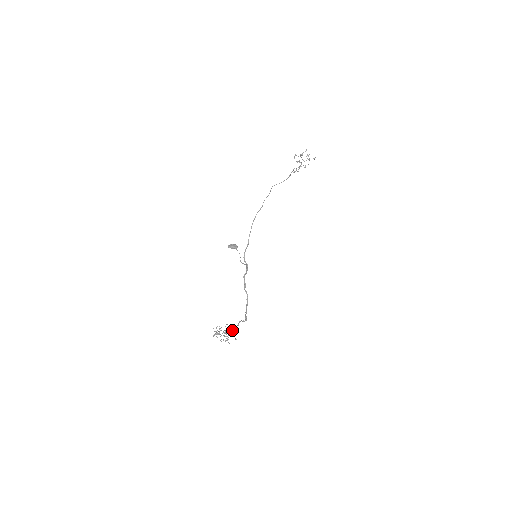
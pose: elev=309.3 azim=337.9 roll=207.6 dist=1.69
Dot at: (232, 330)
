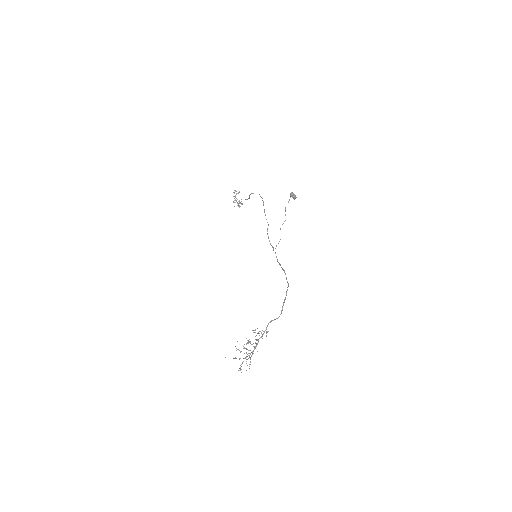
Dot at: (267, 331)
